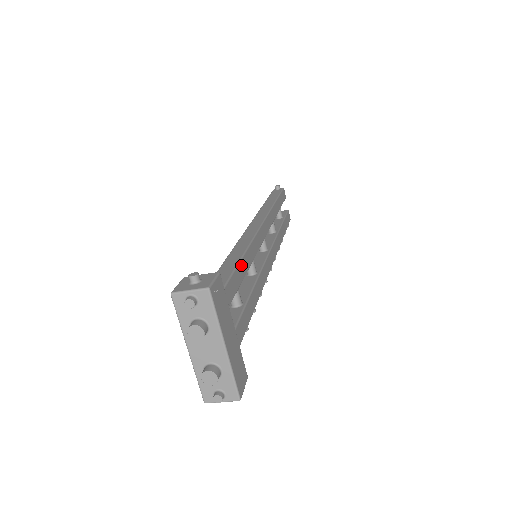
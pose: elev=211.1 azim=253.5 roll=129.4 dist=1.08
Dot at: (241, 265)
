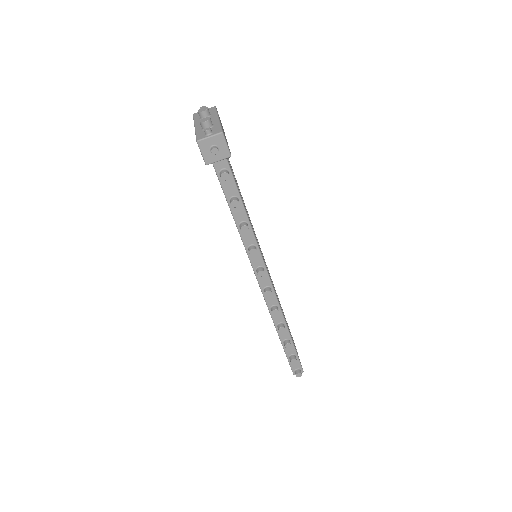
Dot at: occluded
